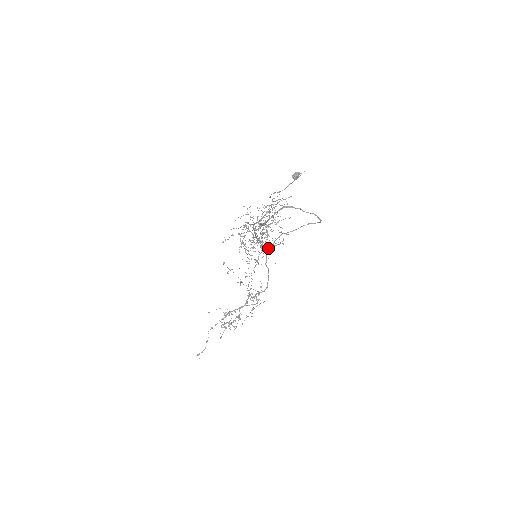
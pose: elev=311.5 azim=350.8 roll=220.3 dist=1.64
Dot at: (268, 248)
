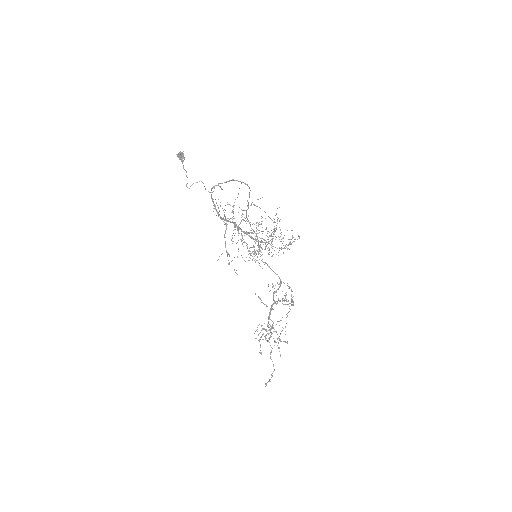
Dot at: (285, 248)
